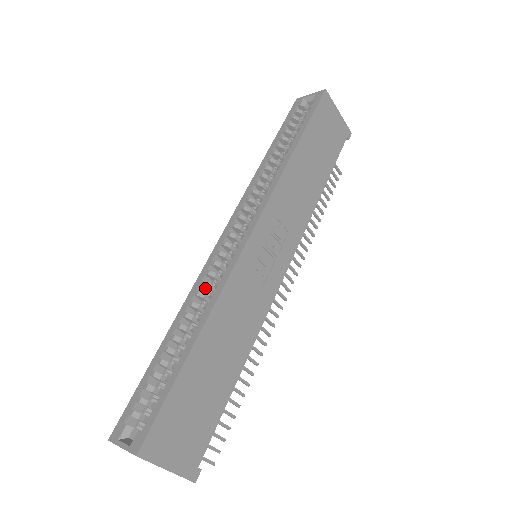
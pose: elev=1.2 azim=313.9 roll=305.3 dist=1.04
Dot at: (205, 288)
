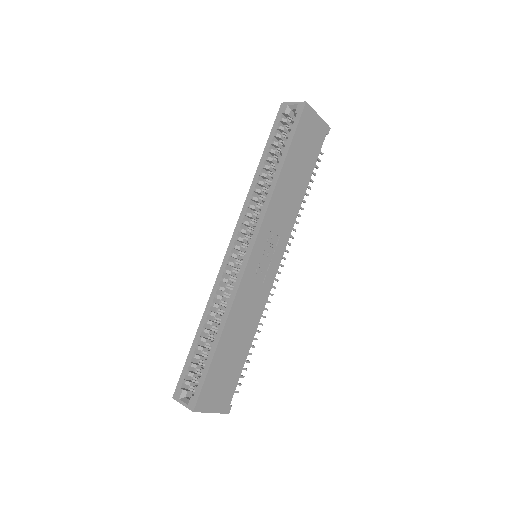
Dot at: (221, 290)
